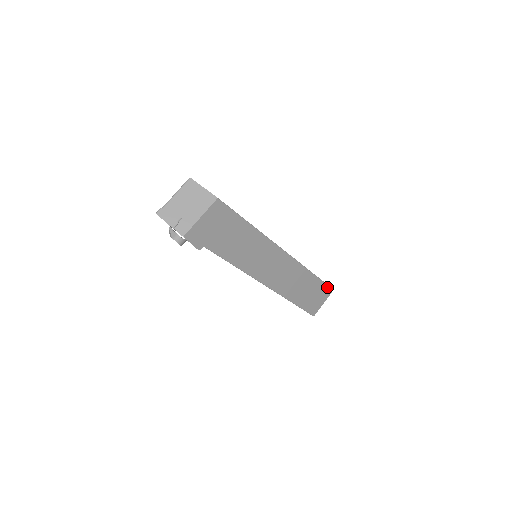
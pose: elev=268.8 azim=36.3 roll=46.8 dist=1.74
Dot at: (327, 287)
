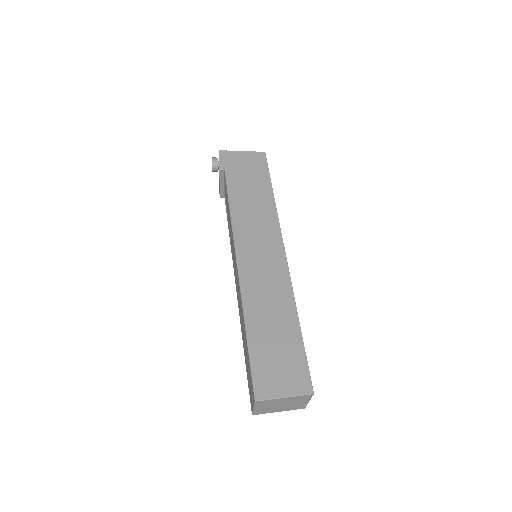
Dot at: (306, 373)
